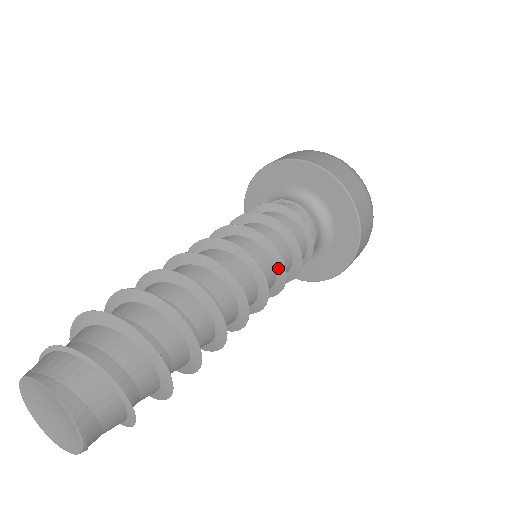
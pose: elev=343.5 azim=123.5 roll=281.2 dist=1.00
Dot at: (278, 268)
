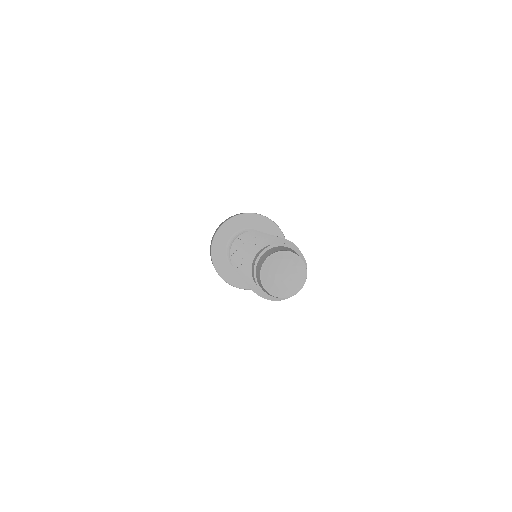
Dot at: occluded
